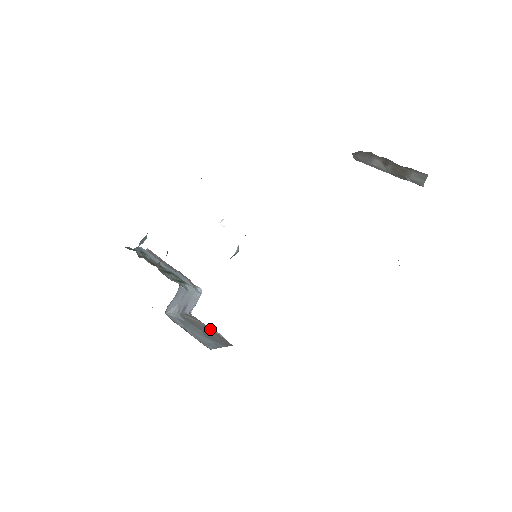
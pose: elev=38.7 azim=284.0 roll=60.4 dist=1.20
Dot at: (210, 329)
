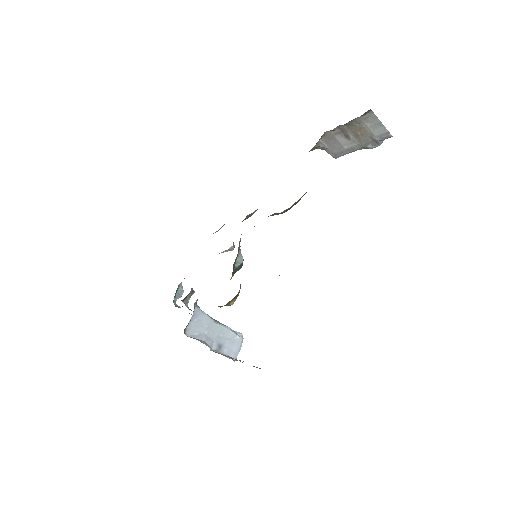
Dot at: occluded
